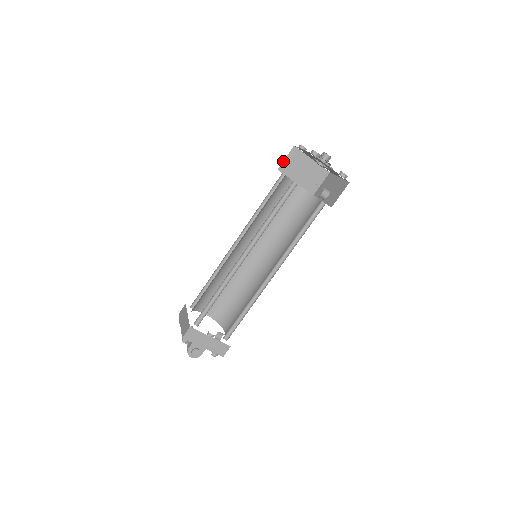
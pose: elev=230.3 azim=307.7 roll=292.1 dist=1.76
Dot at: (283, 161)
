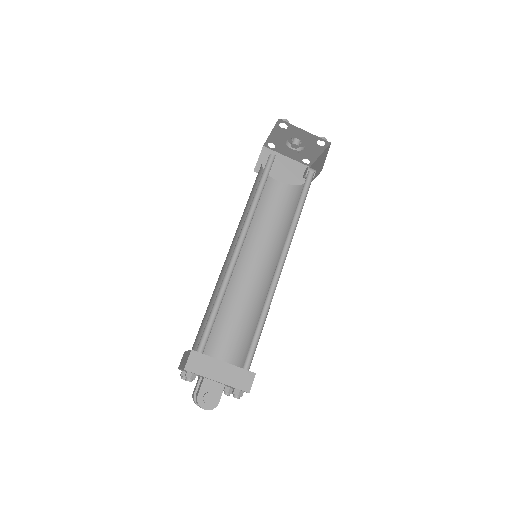
Dot at: (257, 162)
